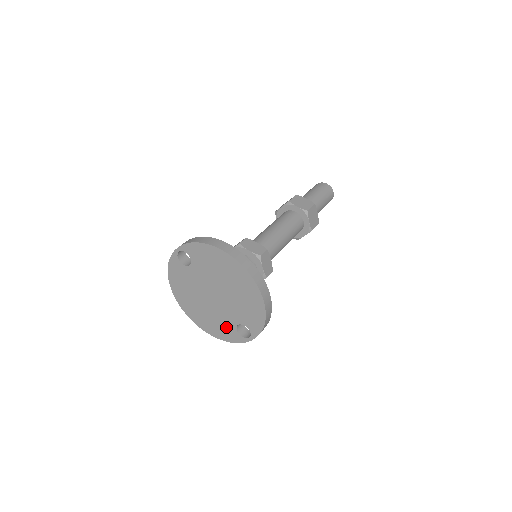
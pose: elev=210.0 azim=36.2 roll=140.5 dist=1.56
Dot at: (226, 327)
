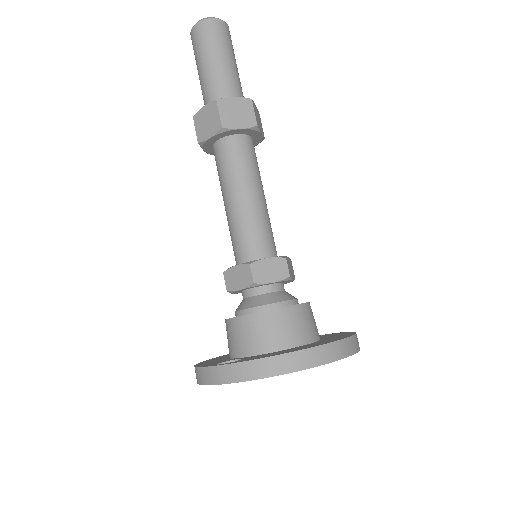
Dot at: occluded
